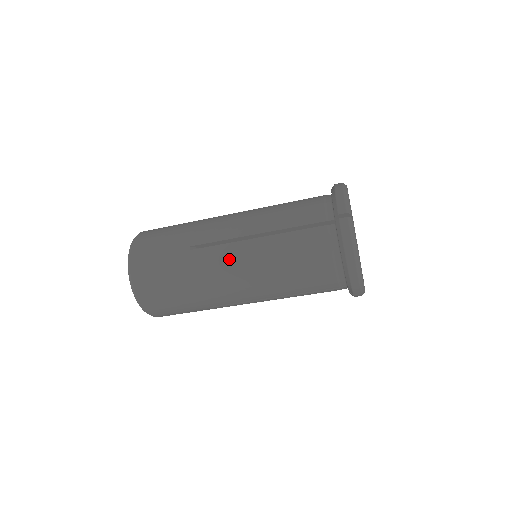
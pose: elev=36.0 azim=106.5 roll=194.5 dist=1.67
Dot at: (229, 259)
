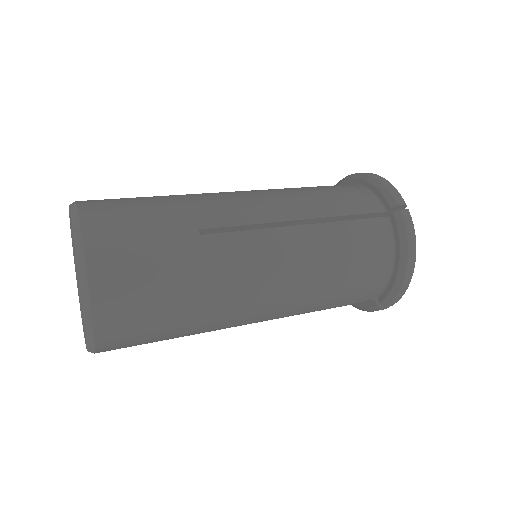
Dot at: occluded
